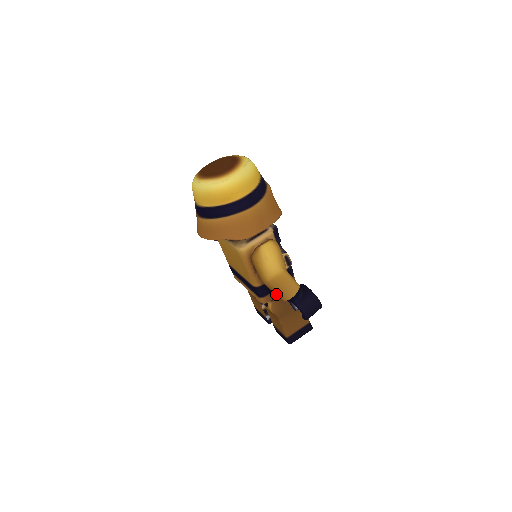
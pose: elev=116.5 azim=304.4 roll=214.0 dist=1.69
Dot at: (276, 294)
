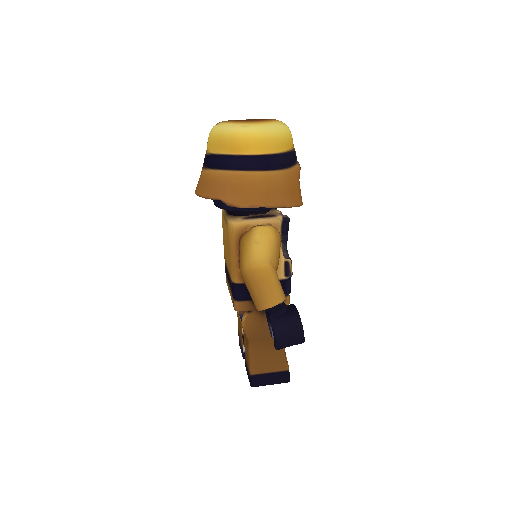
Dot at: (251, 296)
